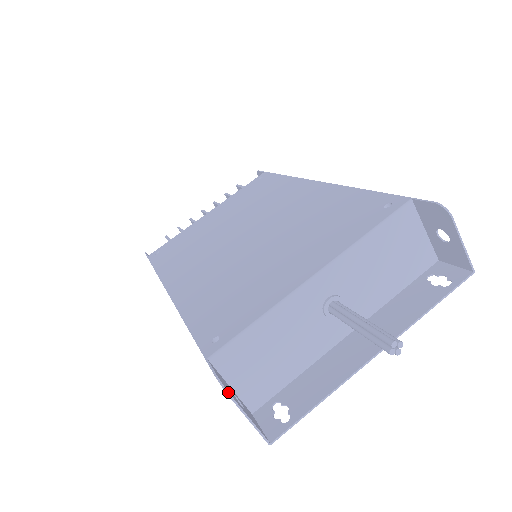
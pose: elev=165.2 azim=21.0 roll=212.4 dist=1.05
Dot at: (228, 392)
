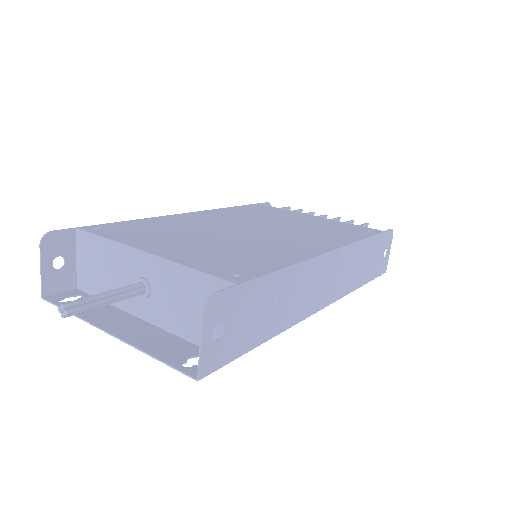
Dot at: (41, 241)
